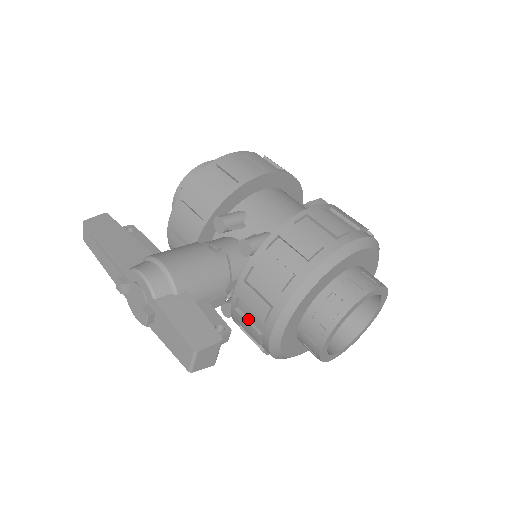
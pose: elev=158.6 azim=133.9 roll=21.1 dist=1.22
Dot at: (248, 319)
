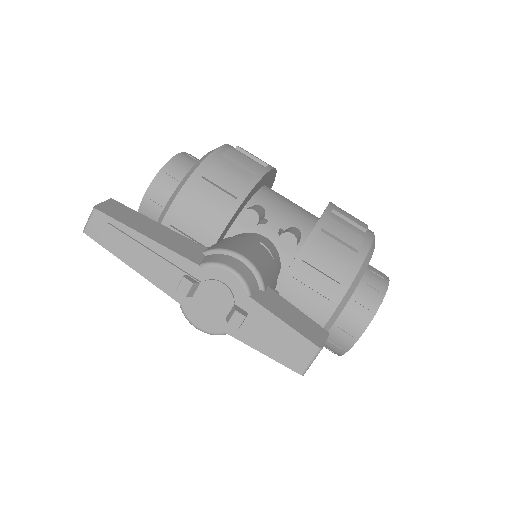
Dot at: occluded
